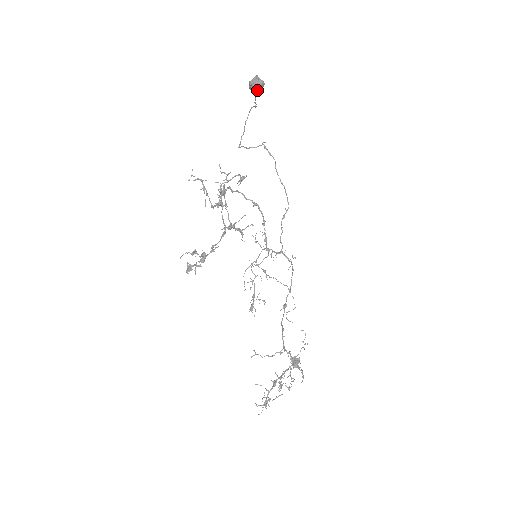
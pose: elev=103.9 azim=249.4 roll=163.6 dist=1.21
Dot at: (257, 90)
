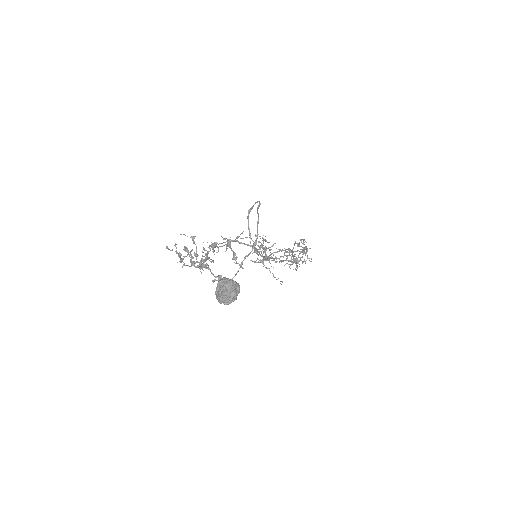
Dot at: occluded
